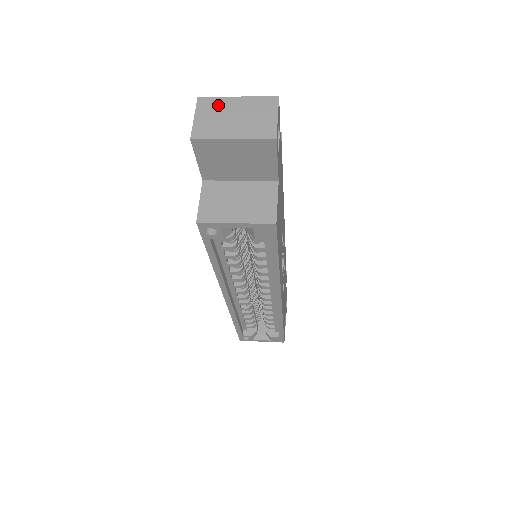
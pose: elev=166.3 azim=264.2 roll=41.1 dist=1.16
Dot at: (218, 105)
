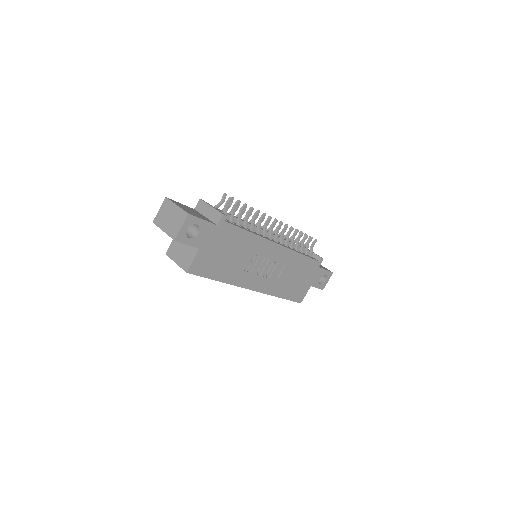
Dot at: (169, 207)
